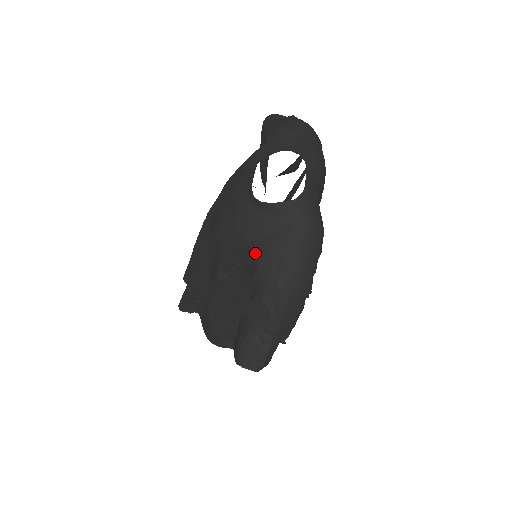
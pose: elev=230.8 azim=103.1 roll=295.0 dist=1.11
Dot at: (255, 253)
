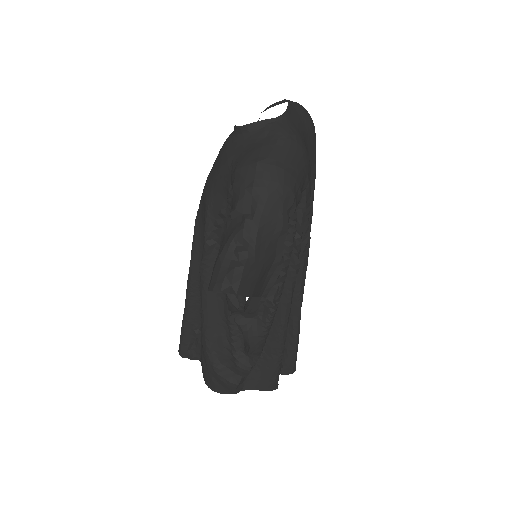
Dot at: (233, 169)
